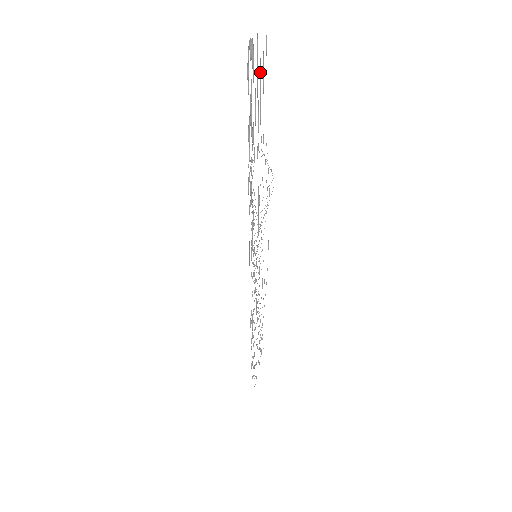
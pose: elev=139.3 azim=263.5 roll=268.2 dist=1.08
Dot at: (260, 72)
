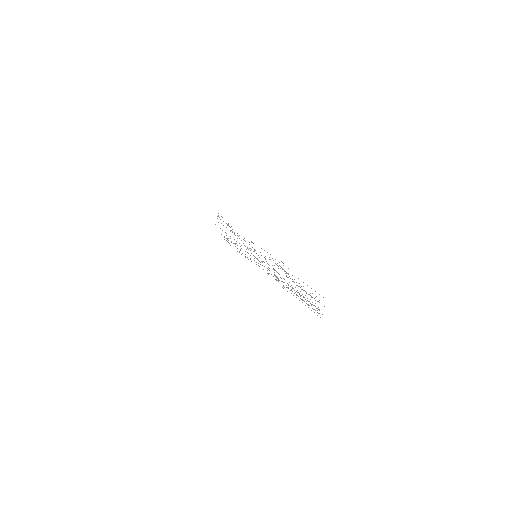
Dot at: occluded
